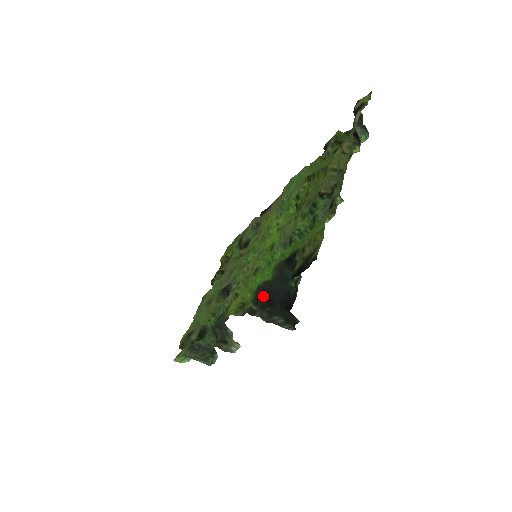
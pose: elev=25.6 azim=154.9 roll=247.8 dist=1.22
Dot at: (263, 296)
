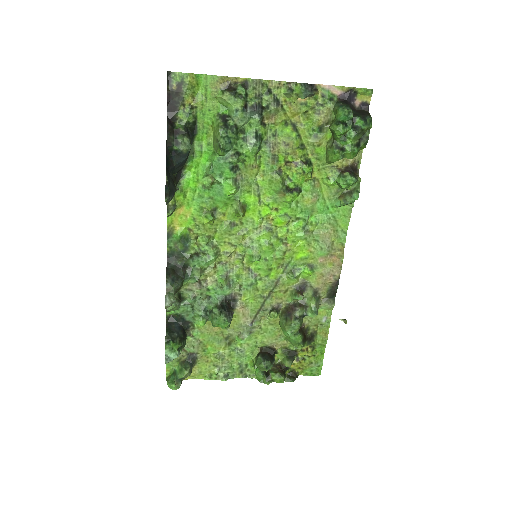
Dot at: (177, 179)
